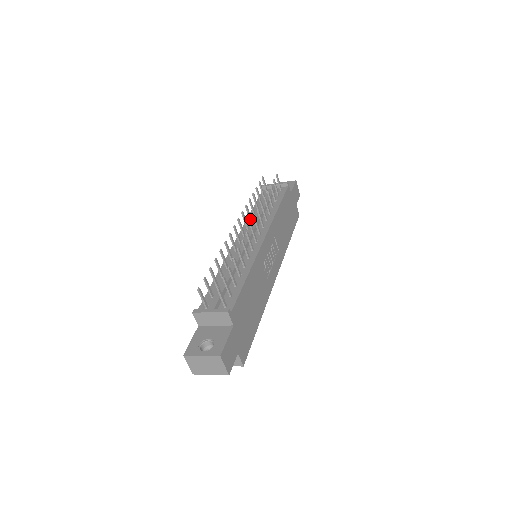
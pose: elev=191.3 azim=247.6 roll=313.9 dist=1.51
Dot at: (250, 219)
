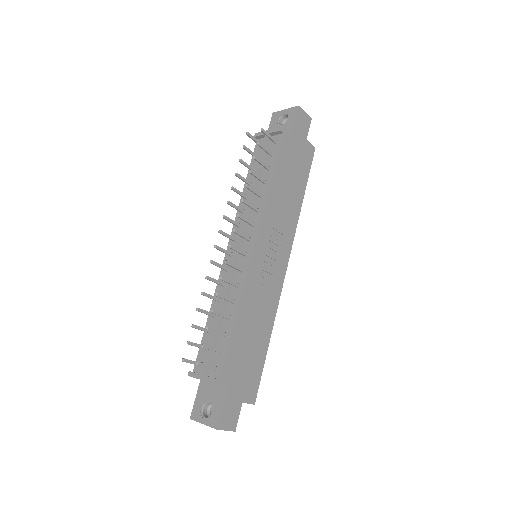
Dot at: (239, 211)
